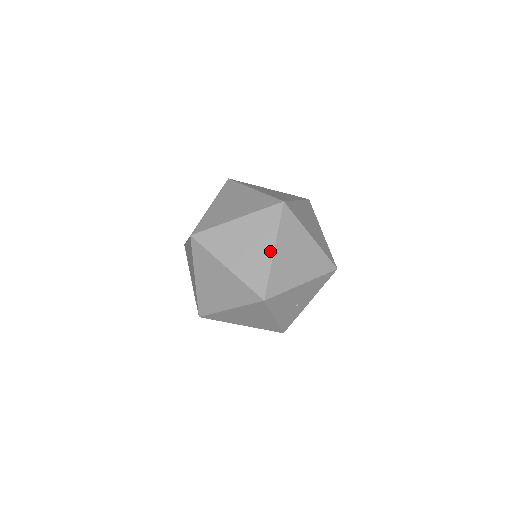
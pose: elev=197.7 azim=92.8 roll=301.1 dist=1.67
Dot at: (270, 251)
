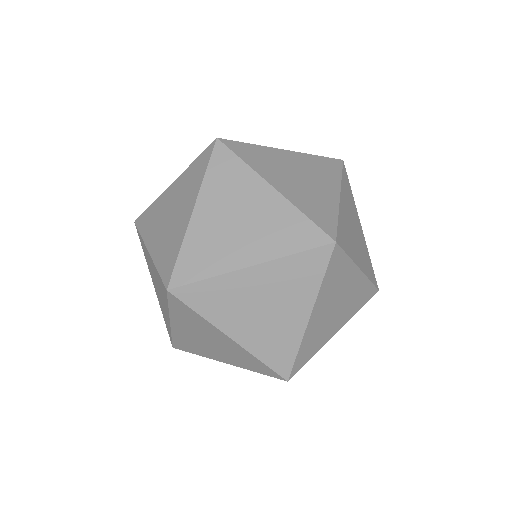
Dot at: (303, 318)
